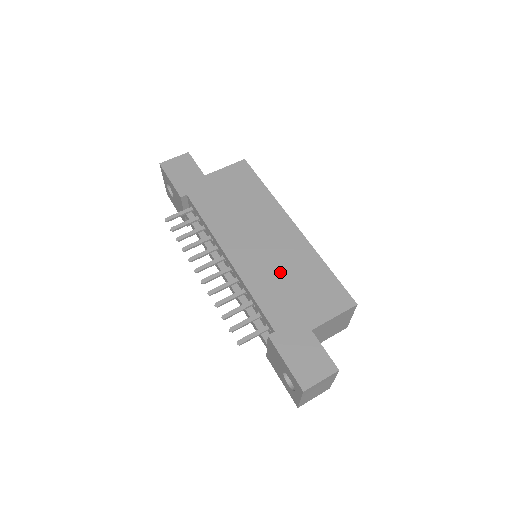
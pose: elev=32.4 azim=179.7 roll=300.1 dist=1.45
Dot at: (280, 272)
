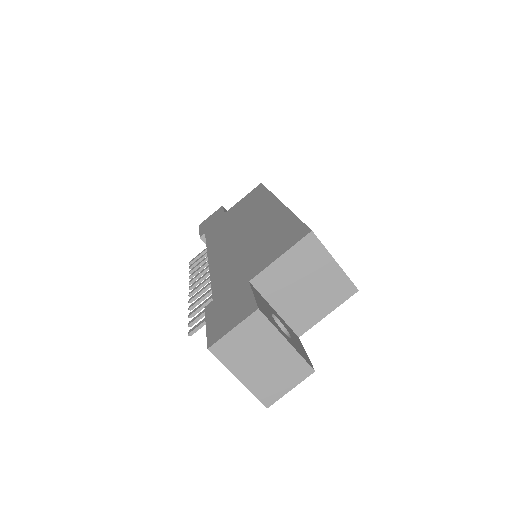
Dot at: (246, 246)
